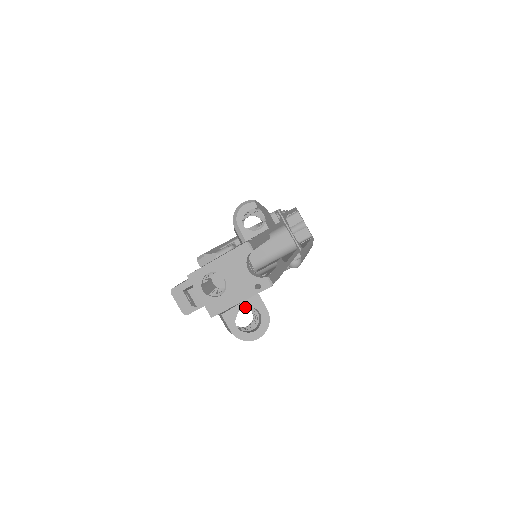
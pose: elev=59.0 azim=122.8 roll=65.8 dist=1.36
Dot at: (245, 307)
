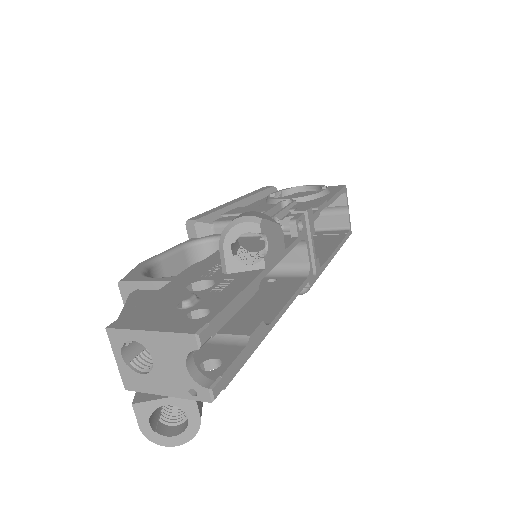
Dot at: occluded
